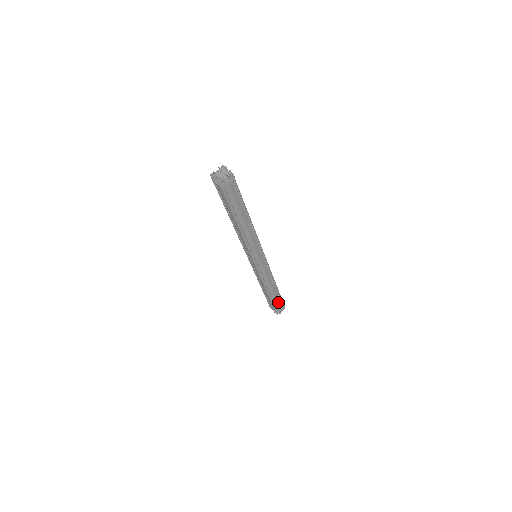
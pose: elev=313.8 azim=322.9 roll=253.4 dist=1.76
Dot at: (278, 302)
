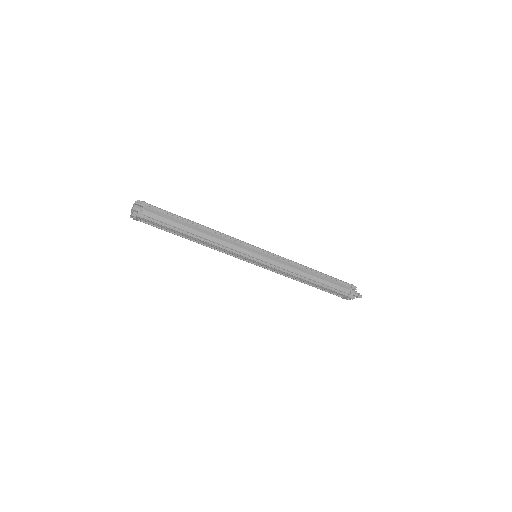
Dot at: (334, 292)
